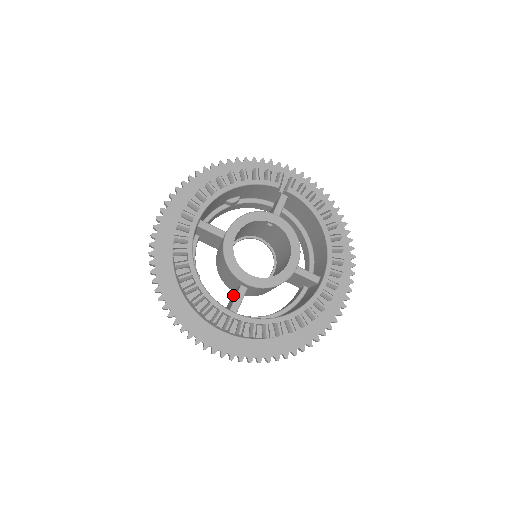
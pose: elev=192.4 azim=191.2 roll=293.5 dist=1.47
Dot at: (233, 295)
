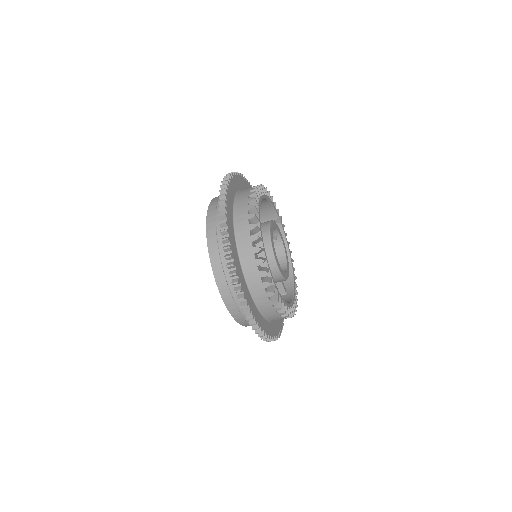
Dot at: occluded
